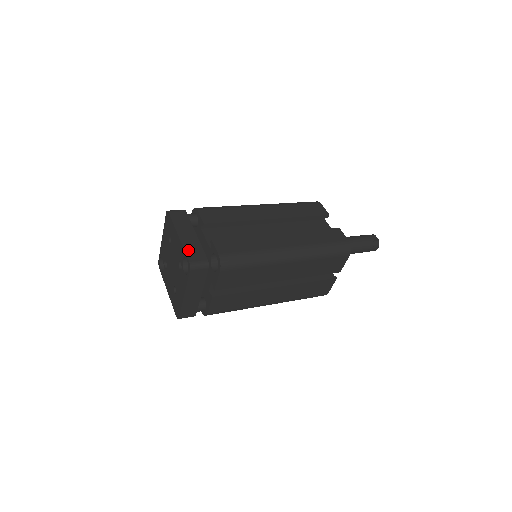
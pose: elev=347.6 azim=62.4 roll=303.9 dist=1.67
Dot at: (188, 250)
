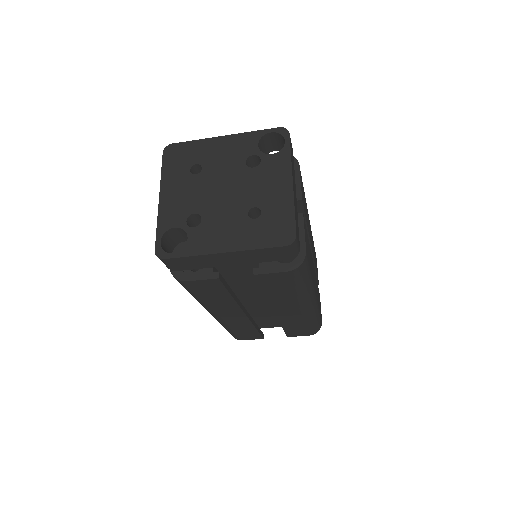
Dot at: (258, 134)
